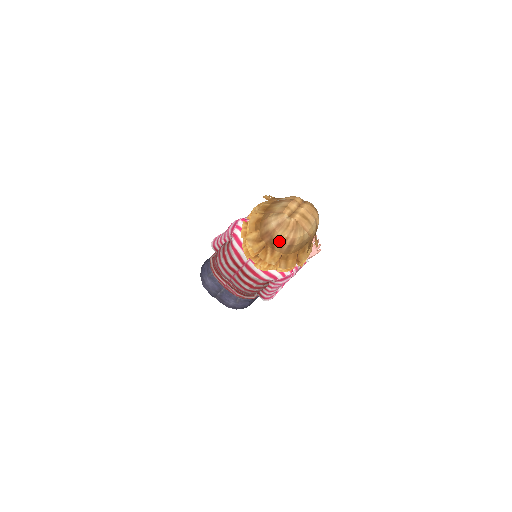
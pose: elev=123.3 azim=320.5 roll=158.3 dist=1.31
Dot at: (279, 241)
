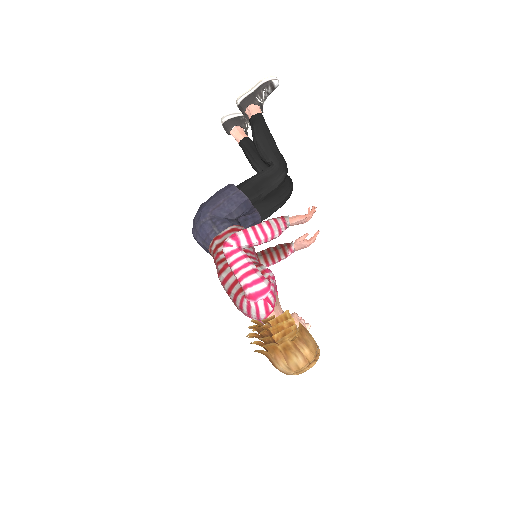
Dot at: occluded
